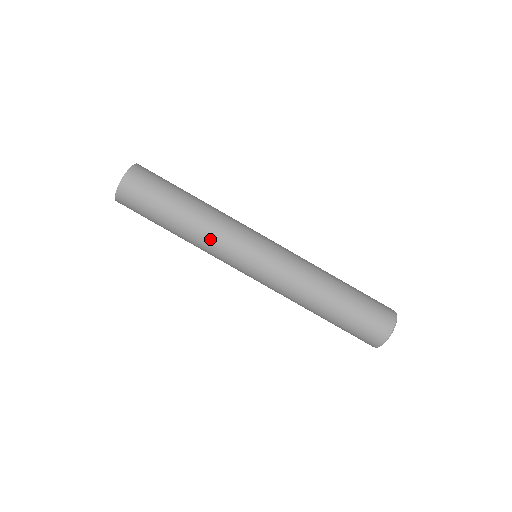
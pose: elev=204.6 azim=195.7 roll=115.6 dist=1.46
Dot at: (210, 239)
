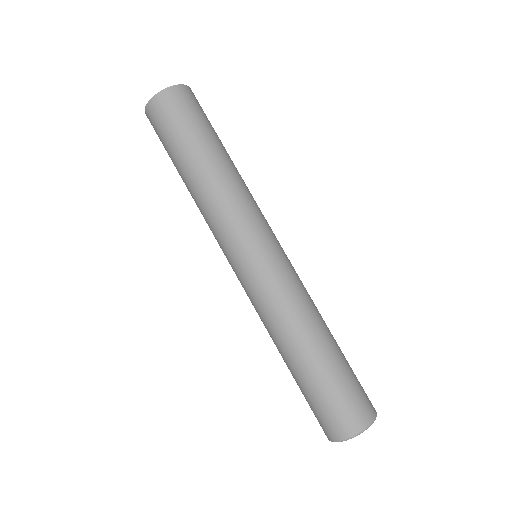
Dot at: (231, 196)
